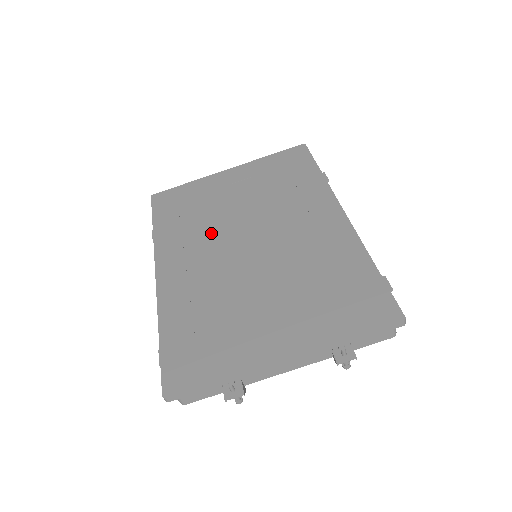
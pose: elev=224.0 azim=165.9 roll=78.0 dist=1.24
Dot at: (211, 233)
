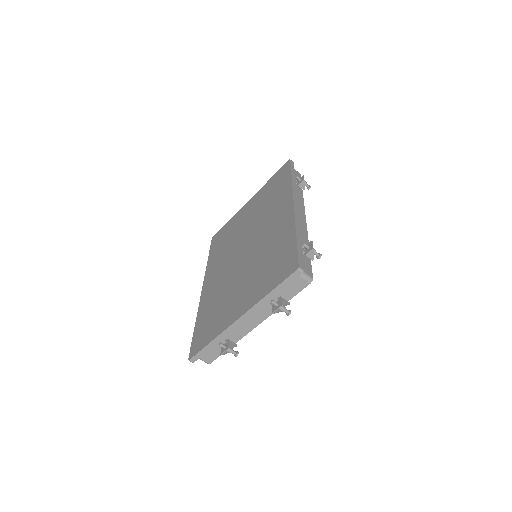
Dot at: (230, 251)
